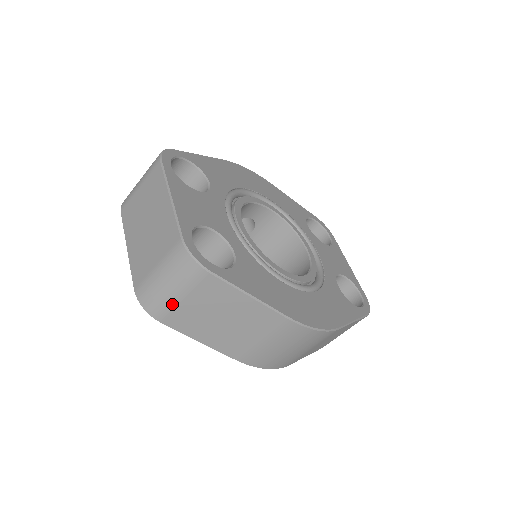
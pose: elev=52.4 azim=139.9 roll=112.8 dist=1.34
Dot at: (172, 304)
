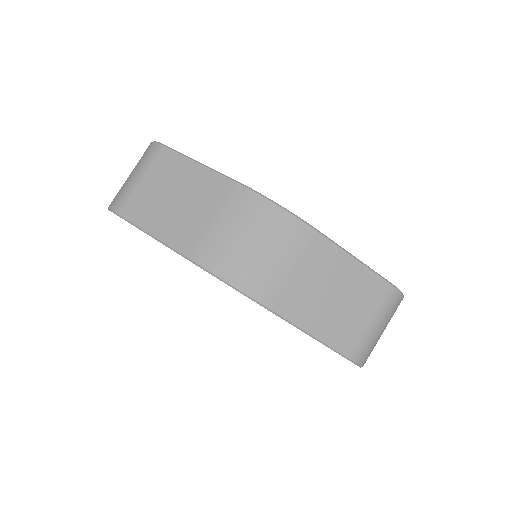
Dot at: (131, 189)
